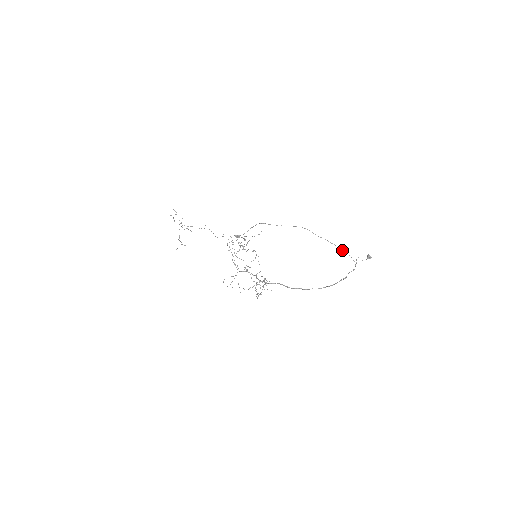
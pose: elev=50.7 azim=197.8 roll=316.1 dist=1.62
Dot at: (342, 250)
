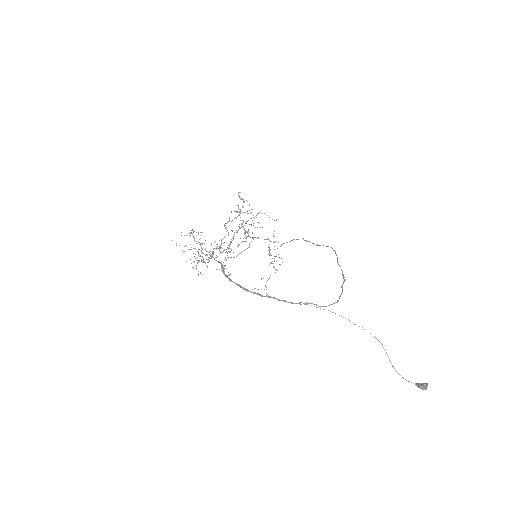
Dot at: occluded
